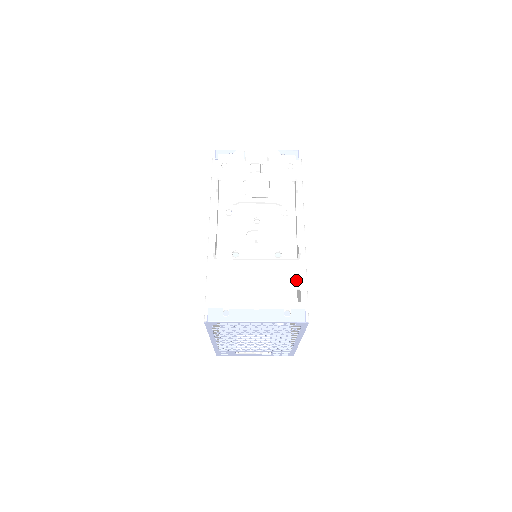
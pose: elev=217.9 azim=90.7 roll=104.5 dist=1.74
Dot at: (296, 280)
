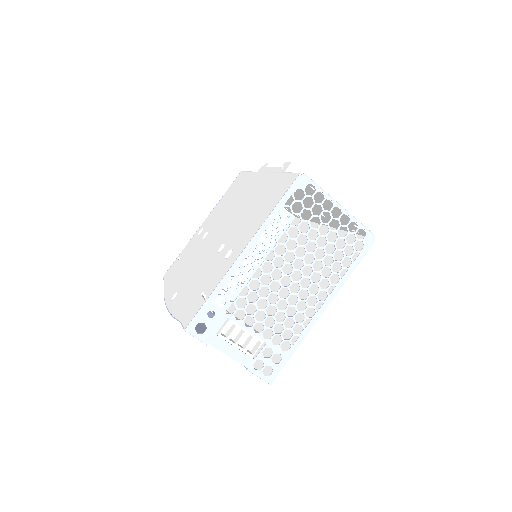
Dot at: occluded
